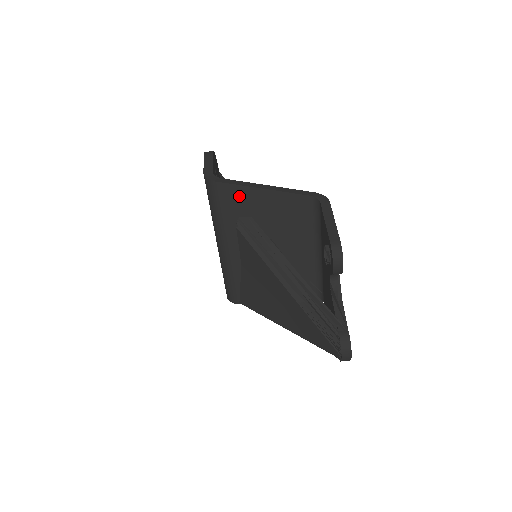
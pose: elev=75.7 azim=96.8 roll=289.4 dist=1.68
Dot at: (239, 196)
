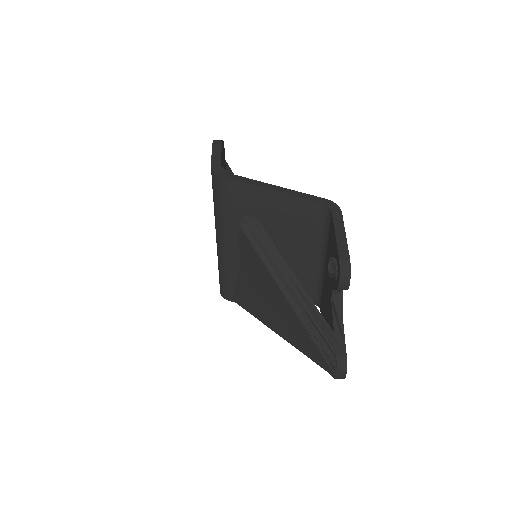
Dot at: (246, 194)
